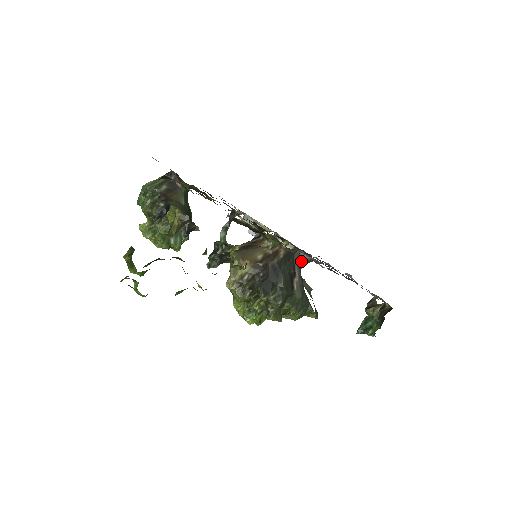
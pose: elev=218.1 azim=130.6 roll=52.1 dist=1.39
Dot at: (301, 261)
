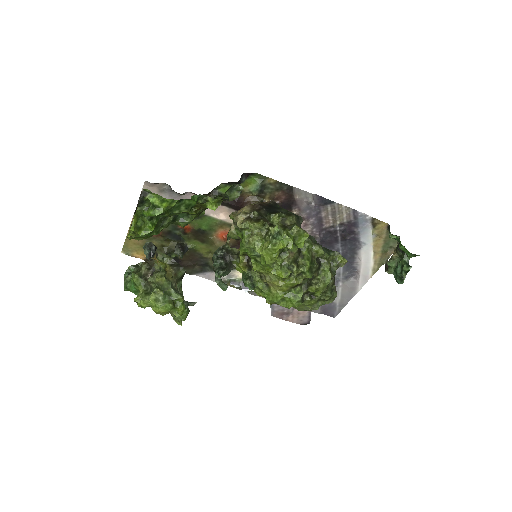
Dot at: occluded
